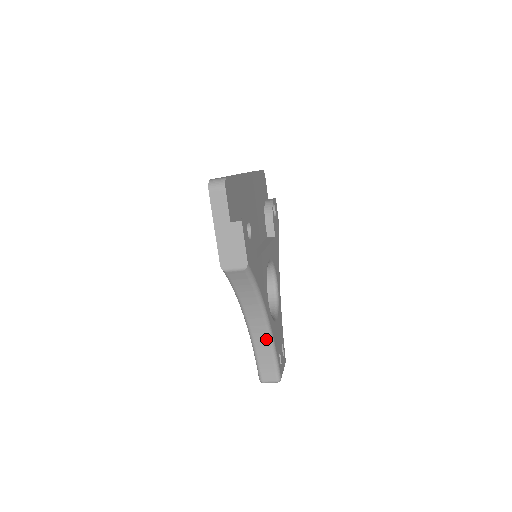
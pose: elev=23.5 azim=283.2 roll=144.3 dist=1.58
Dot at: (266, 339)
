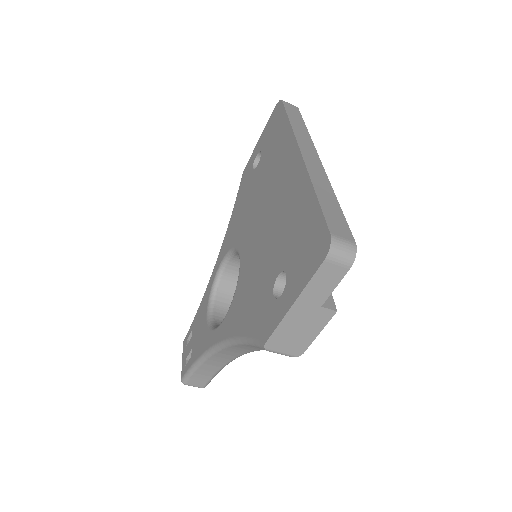
Dot at: (224, 362)
